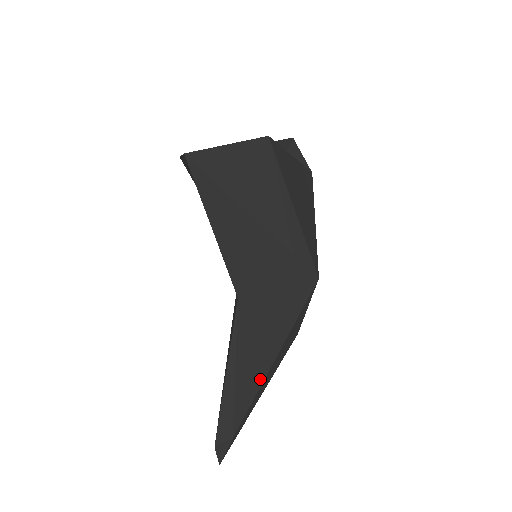
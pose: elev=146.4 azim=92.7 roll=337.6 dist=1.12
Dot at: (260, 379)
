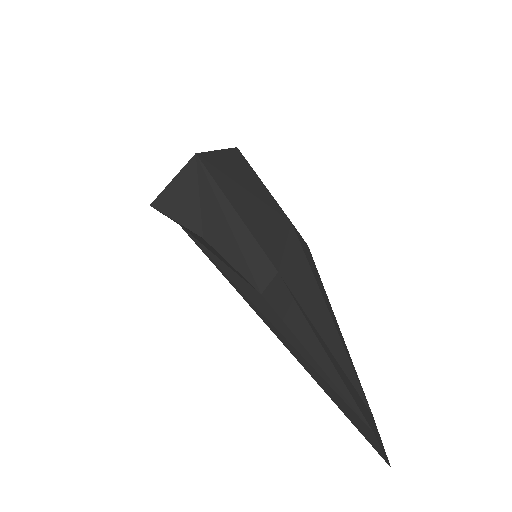
Dot at: (341, 336)
